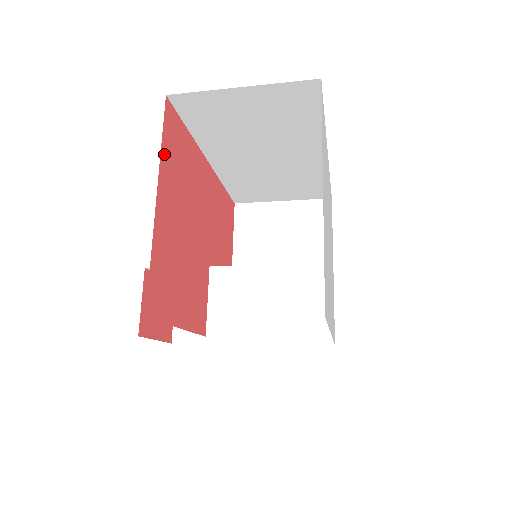
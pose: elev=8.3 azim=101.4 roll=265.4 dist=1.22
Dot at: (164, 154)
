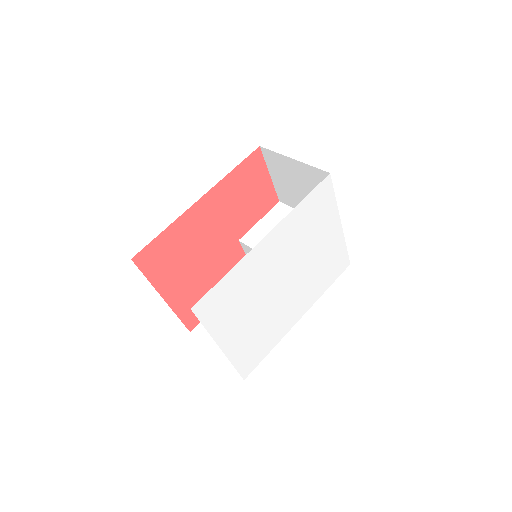
Dot at: (154, 279)
